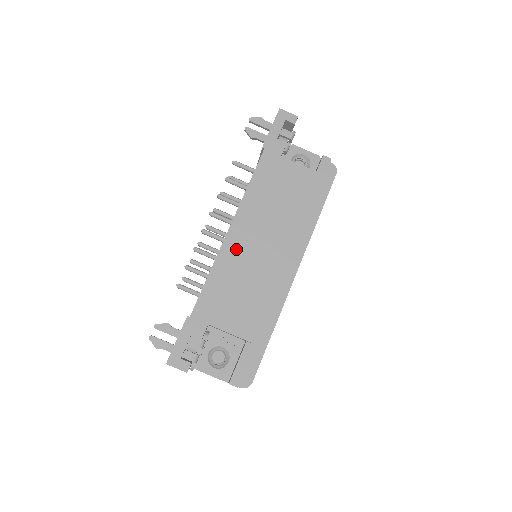
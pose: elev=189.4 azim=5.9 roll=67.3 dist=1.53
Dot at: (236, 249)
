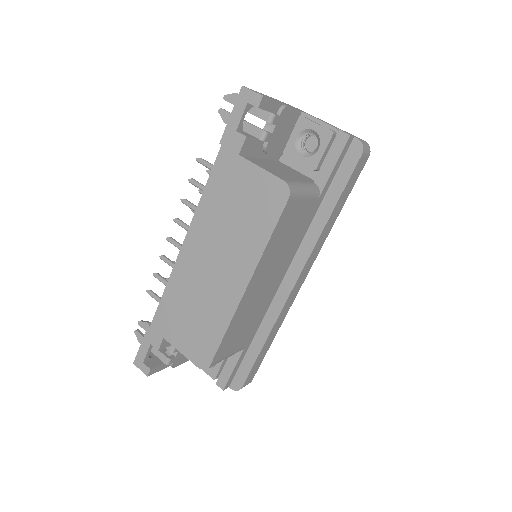
Dot at: (188, 266)
